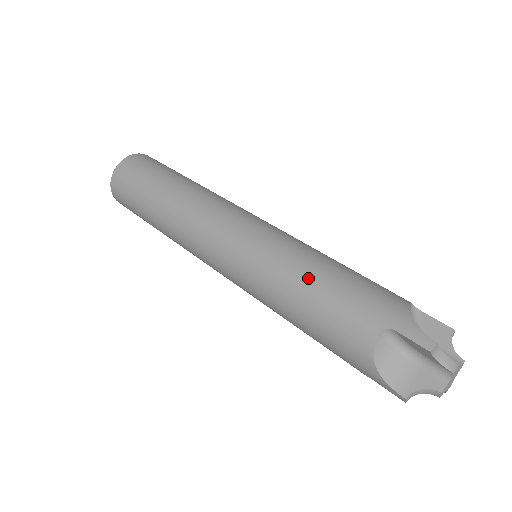
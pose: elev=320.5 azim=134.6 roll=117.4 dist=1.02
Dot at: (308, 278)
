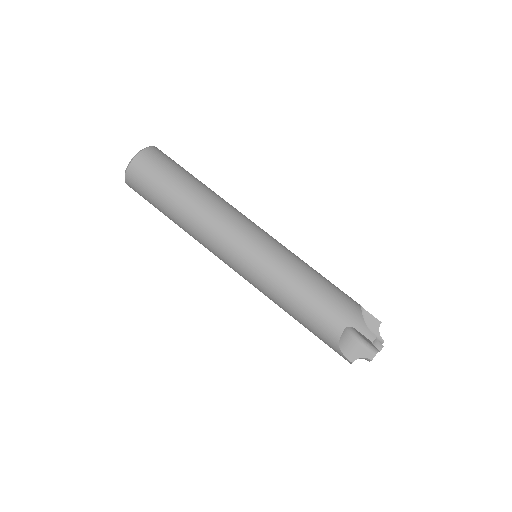
Dot at: (302, 288)
